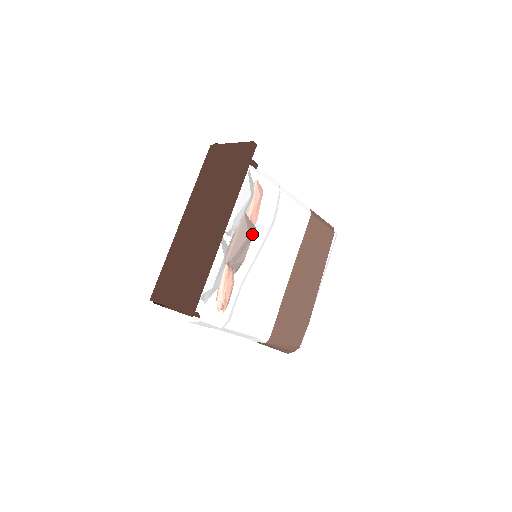
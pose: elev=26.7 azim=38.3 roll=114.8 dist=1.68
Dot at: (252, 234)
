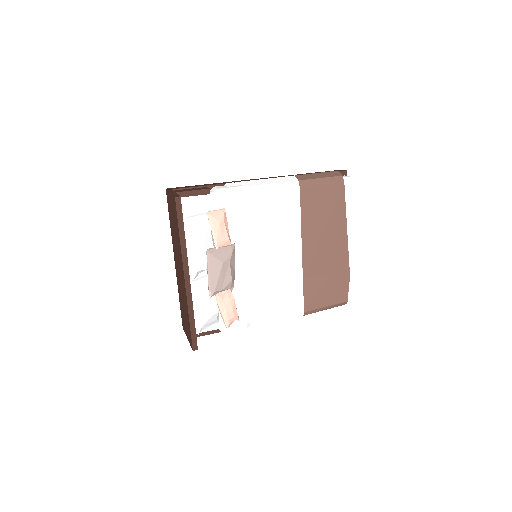
Dot at: (227, 257)
